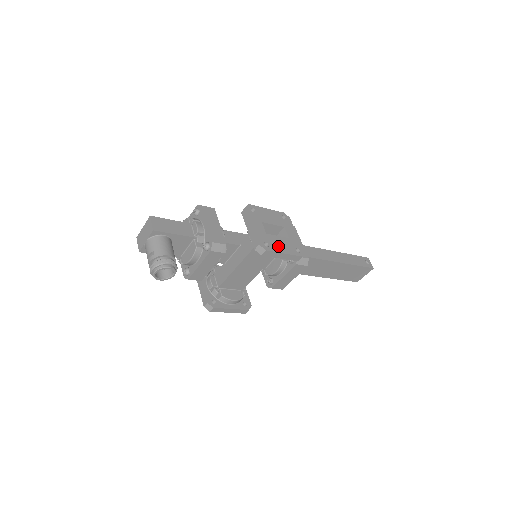
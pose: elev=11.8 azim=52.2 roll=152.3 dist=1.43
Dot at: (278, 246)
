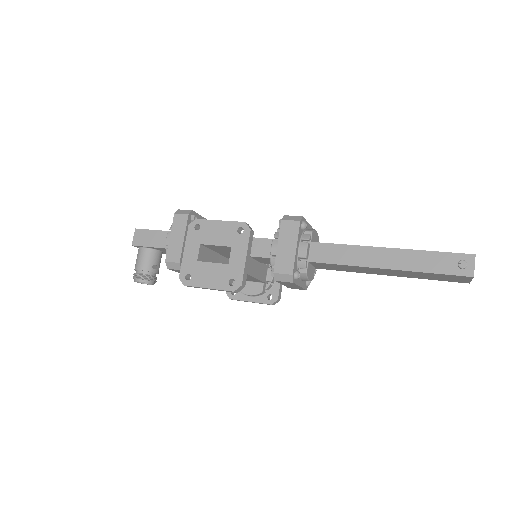
Dot at: (204, 278)
